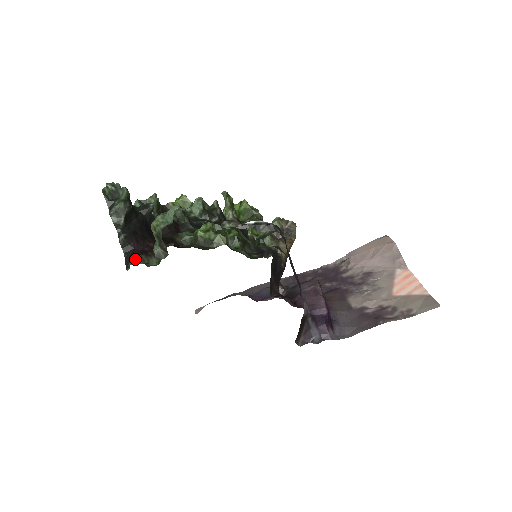
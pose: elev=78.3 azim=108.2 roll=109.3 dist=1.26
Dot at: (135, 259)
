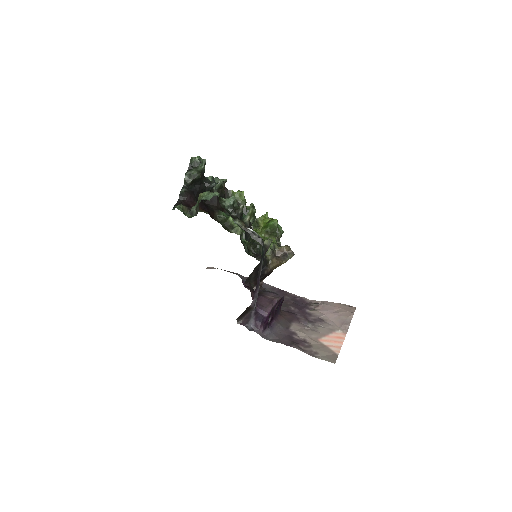
Dot at: (180, 206)
